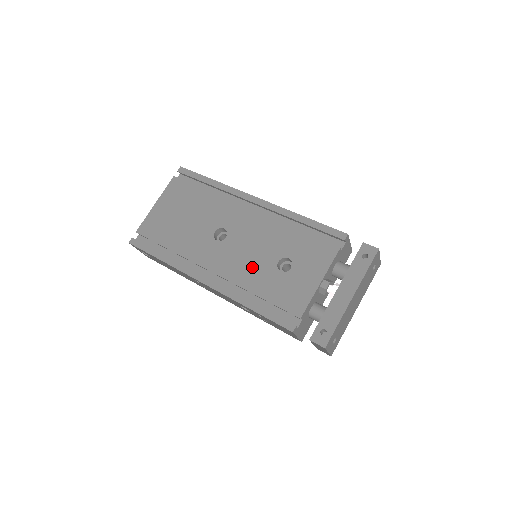
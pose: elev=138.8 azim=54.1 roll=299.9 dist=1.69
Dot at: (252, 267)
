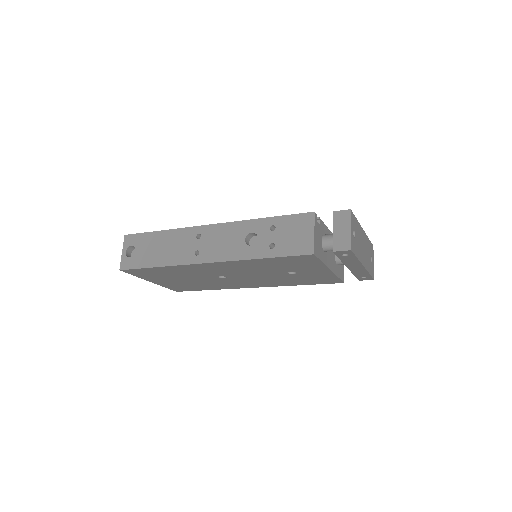
Dot at: occluded
